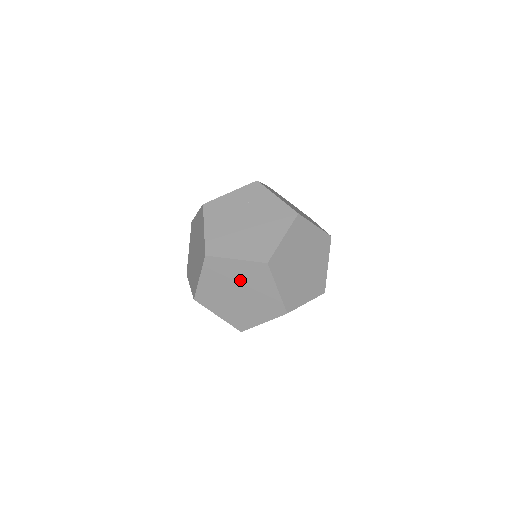
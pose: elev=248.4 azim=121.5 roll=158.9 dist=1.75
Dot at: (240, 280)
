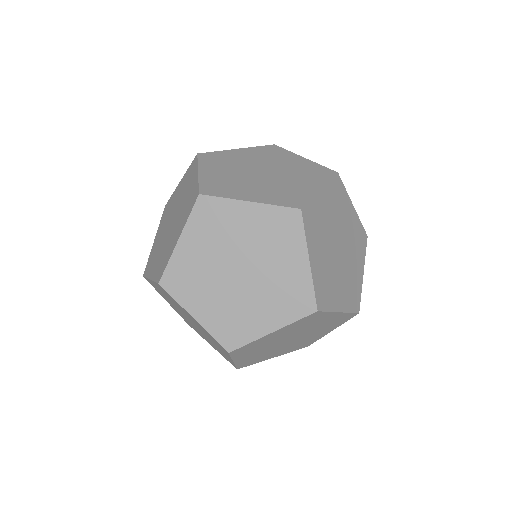
Dot at: (248, 243)
